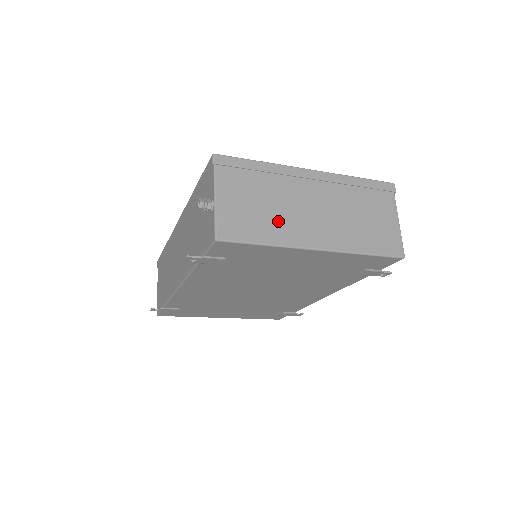
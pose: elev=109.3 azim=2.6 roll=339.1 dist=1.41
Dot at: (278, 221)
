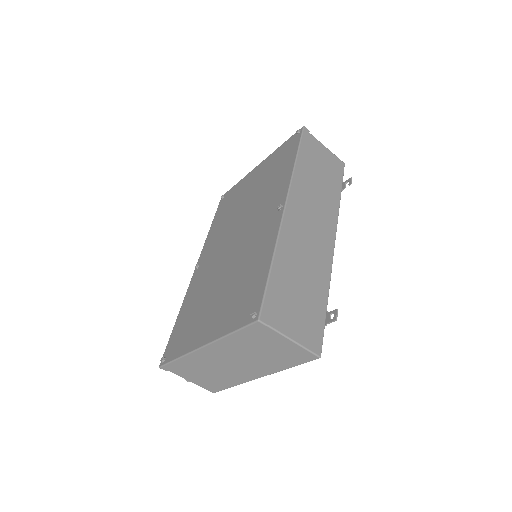
Dot at: (224, 376)
